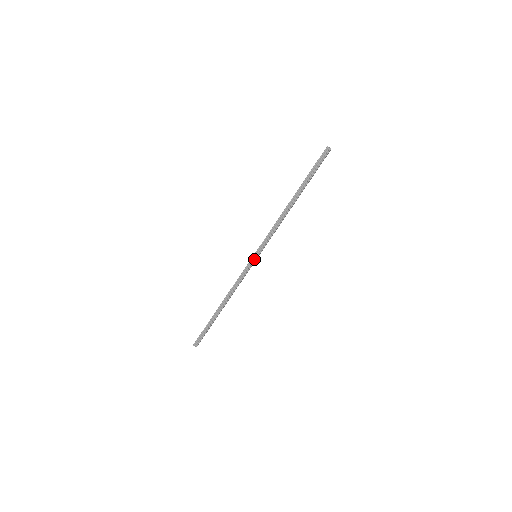
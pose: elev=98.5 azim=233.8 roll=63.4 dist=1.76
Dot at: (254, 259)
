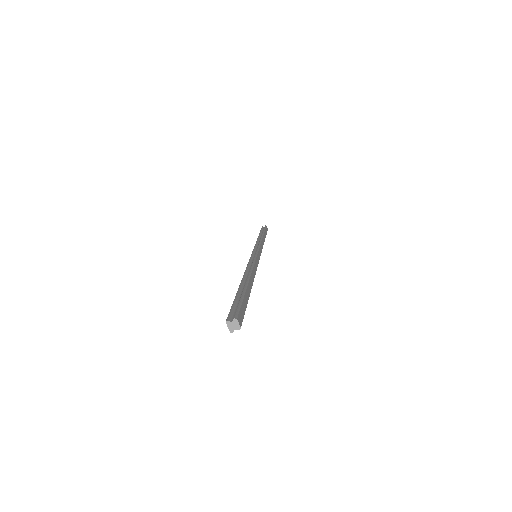
Dot at: occluded
